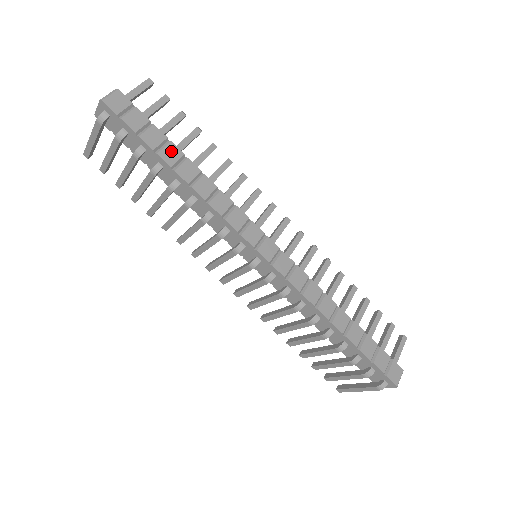
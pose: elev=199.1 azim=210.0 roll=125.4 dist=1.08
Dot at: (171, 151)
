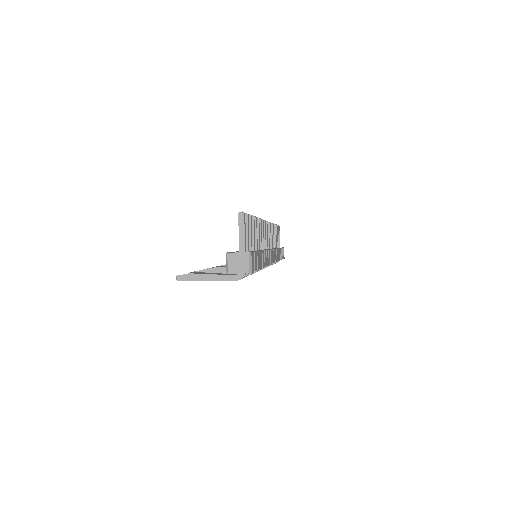
Dot at: (261, 258)
